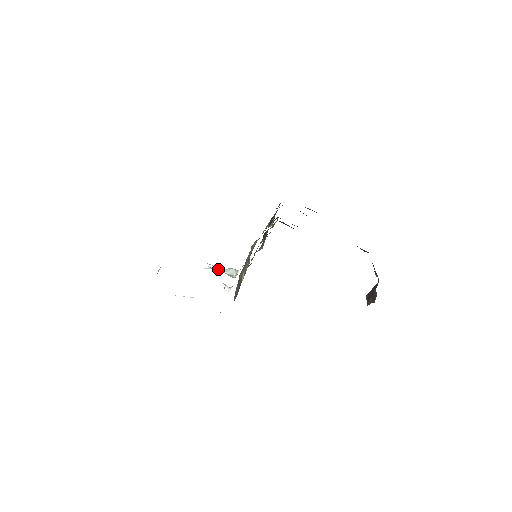
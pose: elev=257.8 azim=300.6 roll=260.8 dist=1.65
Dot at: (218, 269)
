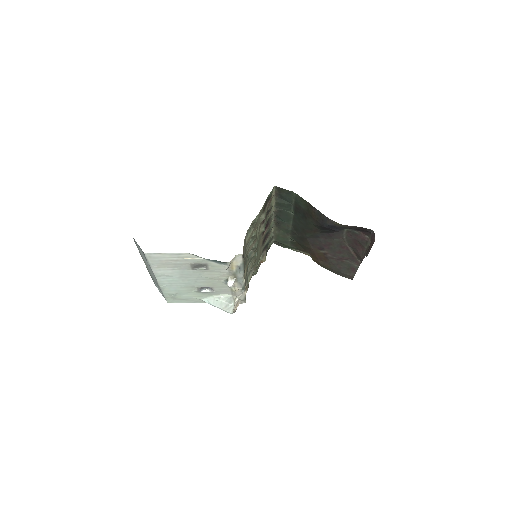
Dot at: (215, 303)
